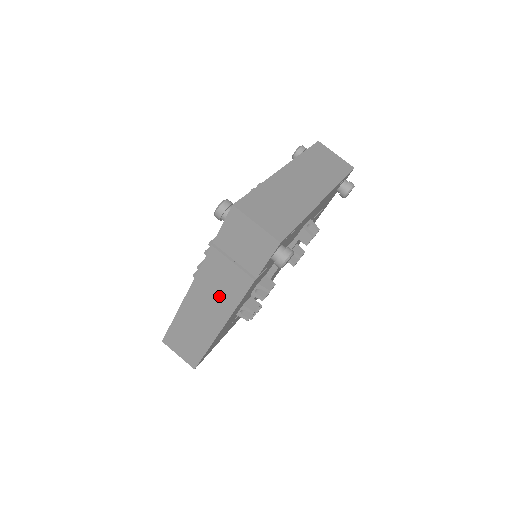
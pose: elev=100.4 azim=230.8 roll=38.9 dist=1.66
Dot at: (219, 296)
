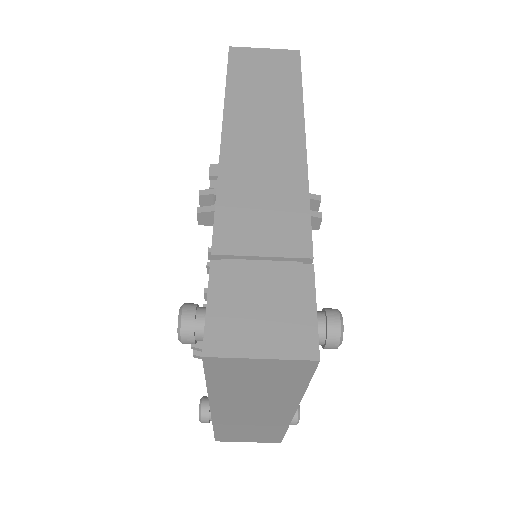
Dot at: occluded
